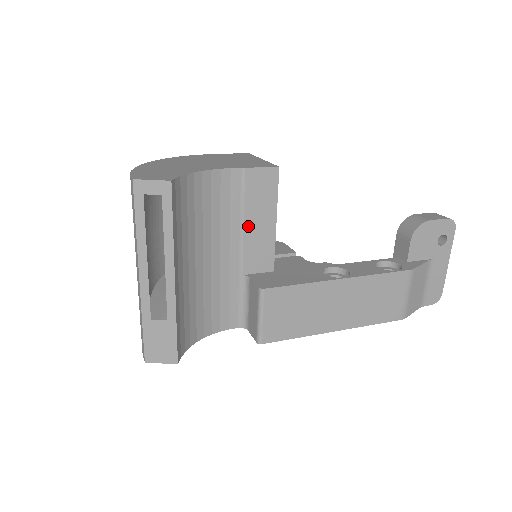
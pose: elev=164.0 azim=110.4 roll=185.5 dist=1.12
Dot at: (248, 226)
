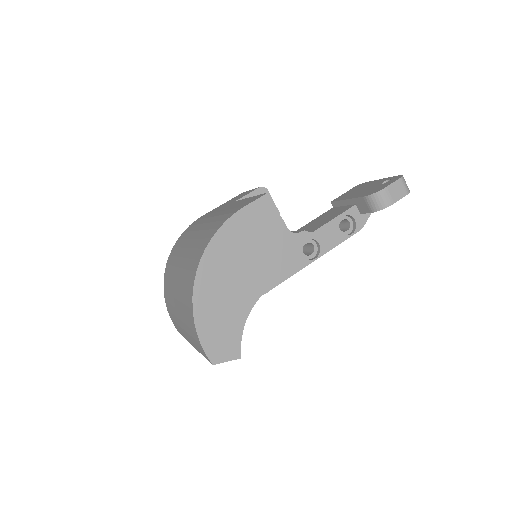
Dot at: occluded
